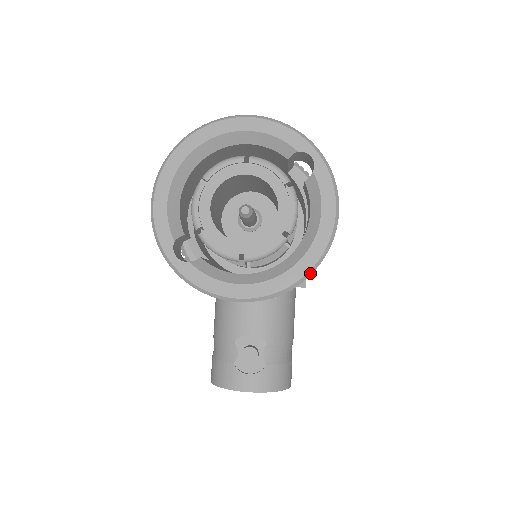
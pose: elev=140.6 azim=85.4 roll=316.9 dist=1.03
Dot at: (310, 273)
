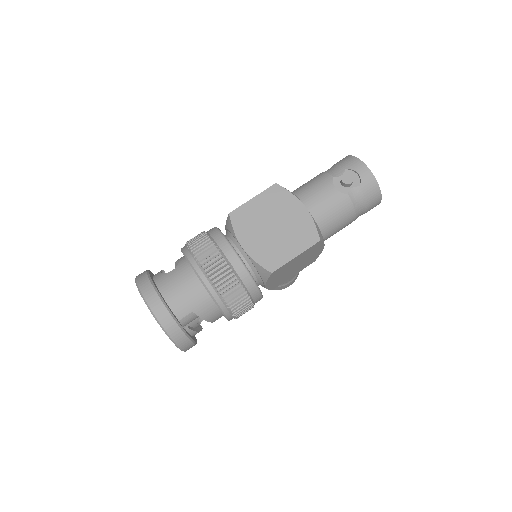
Dot at: occluded
